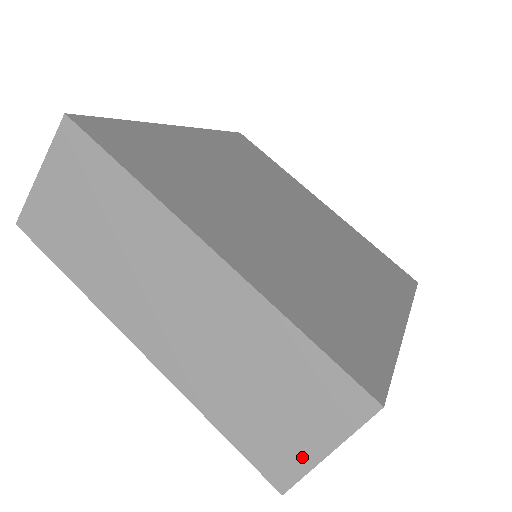
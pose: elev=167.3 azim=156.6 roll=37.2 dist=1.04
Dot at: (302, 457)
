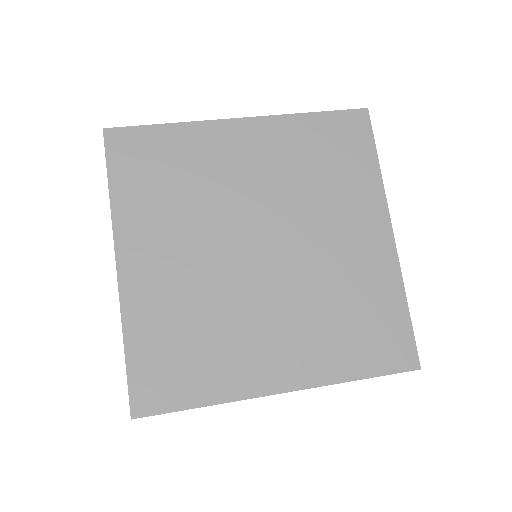
Dot at: occluded
